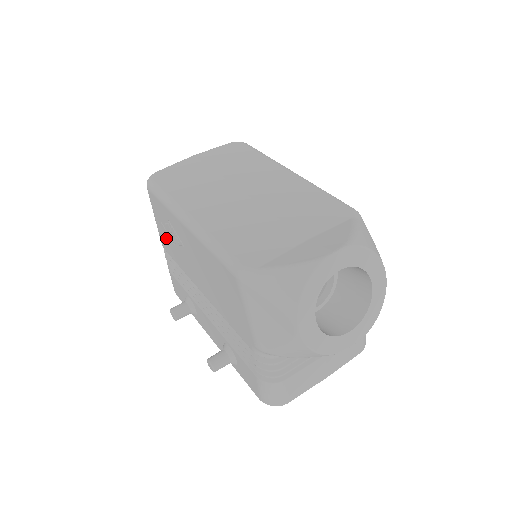
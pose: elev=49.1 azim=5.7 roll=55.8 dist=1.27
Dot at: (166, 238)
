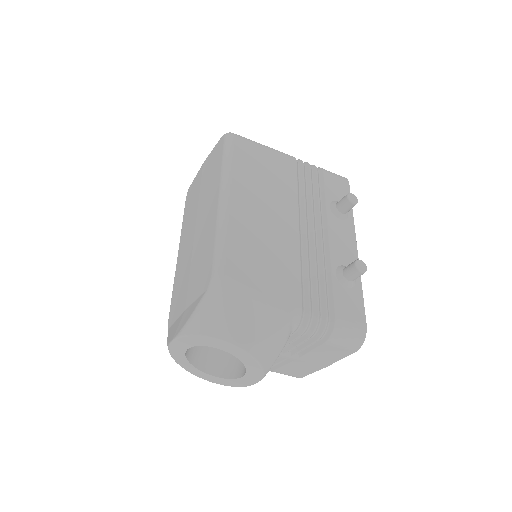
Dot at: occluded
